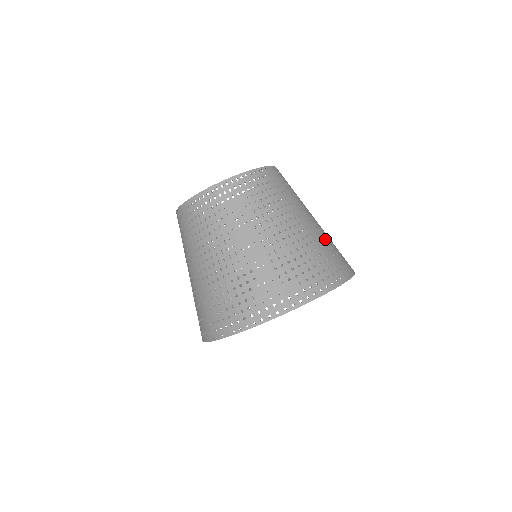
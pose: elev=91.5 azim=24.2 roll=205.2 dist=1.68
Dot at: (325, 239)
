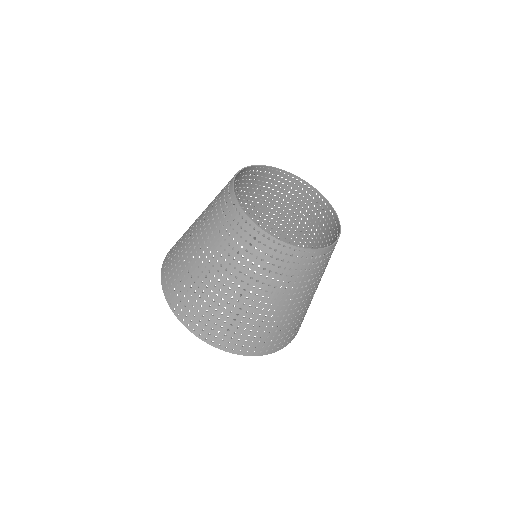
Dot at: (274, 324)
